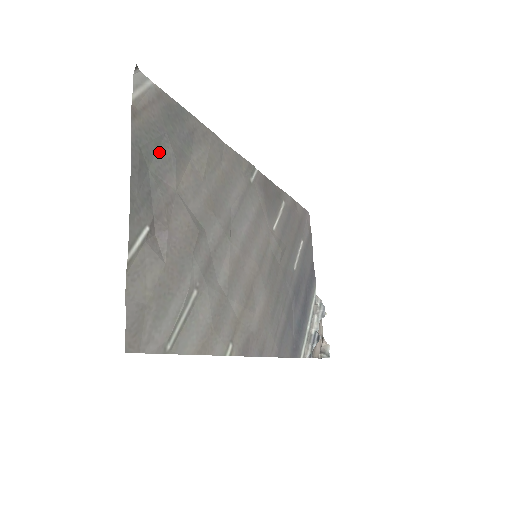
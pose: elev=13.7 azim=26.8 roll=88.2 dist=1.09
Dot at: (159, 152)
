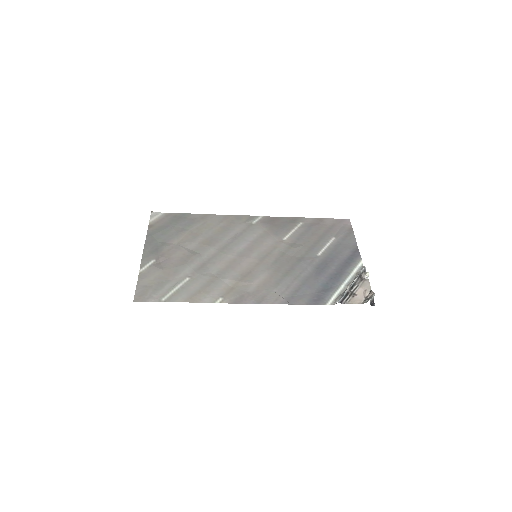
Dot at: (166, 234)
